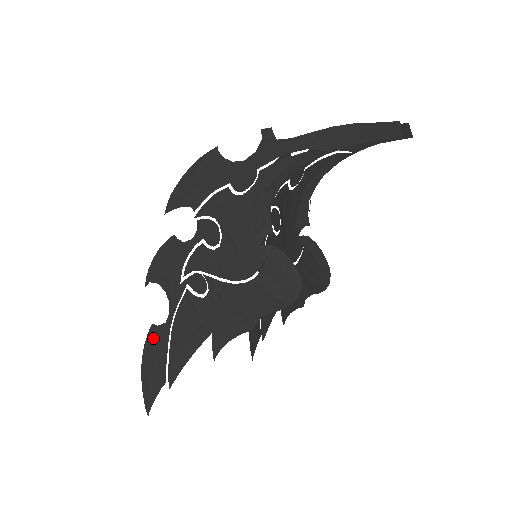
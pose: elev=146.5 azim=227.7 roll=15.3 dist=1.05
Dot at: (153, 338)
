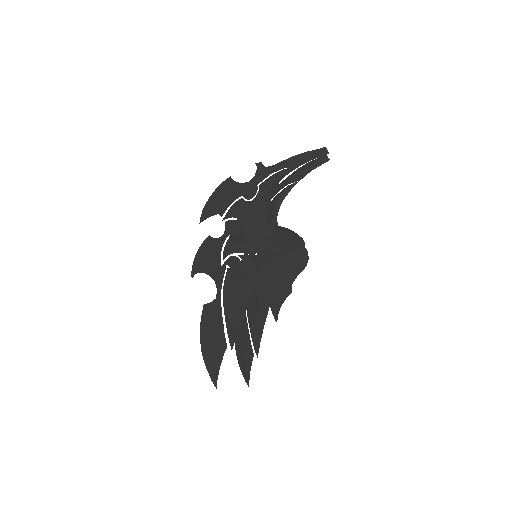
Dot at: (207, 315)
